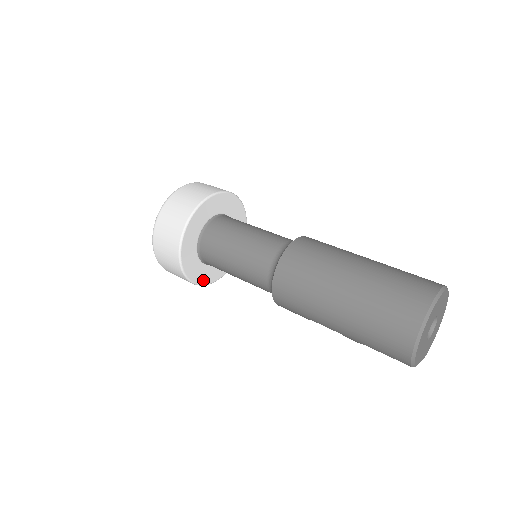
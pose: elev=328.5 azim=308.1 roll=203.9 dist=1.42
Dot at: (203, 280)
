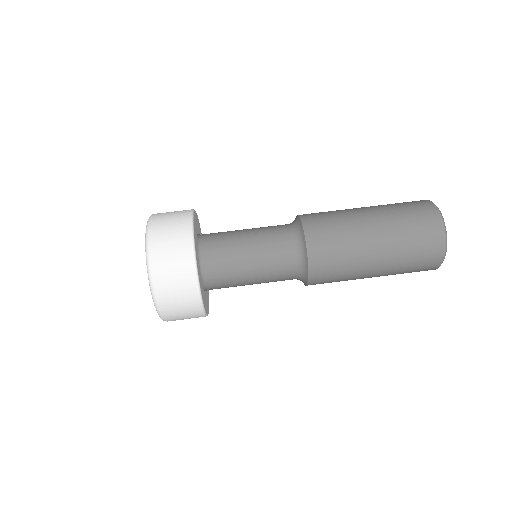
Dot at: (208, 290)
